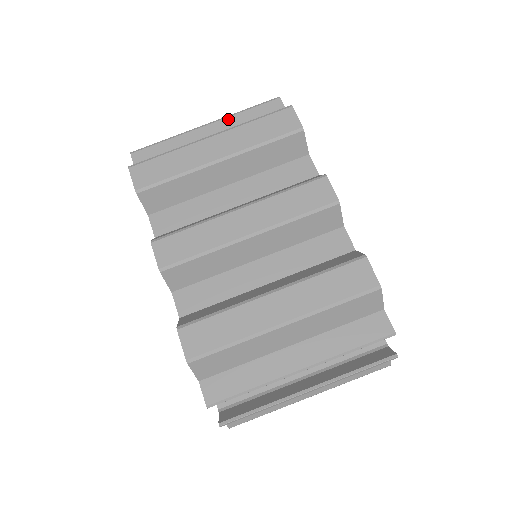
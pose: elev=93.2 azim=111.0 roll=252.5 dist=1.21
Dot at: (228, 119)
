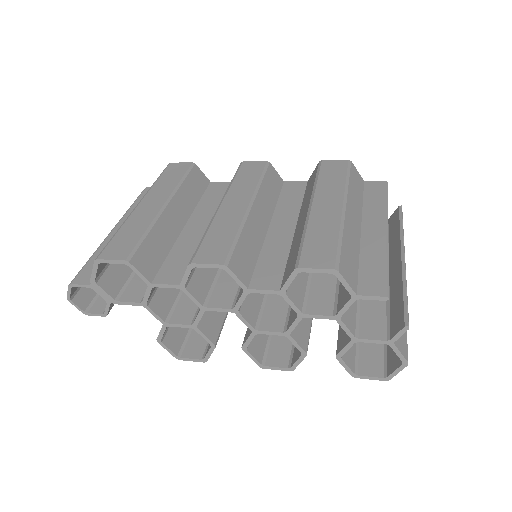
Dot at: (126, 215)
